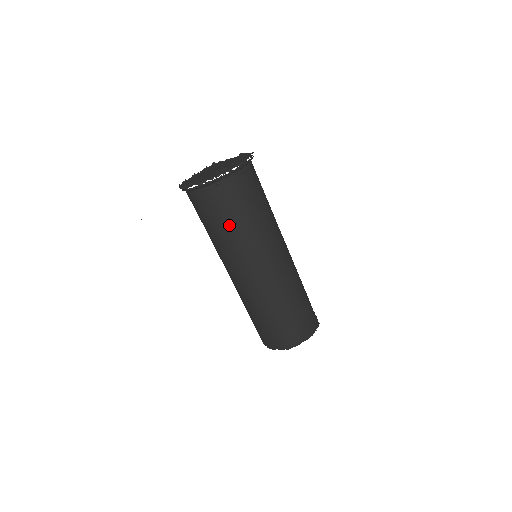
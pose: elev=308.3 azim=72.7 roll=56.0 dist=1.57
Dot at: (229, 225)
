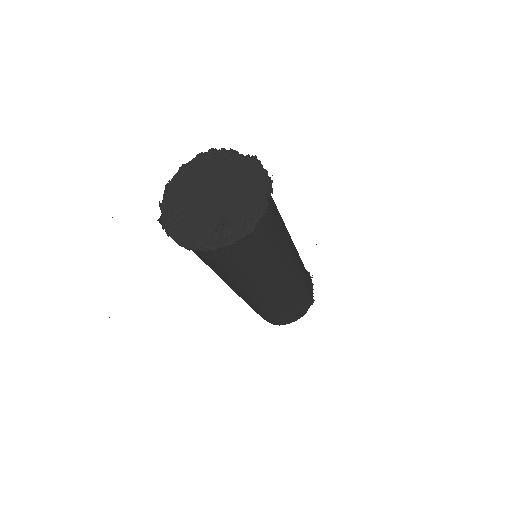
Dot at: (225, 271)
